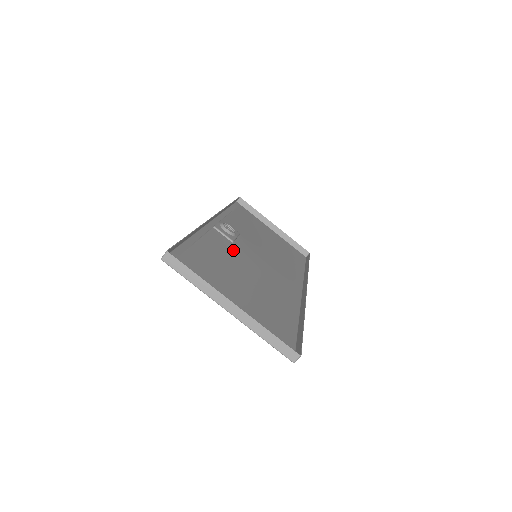
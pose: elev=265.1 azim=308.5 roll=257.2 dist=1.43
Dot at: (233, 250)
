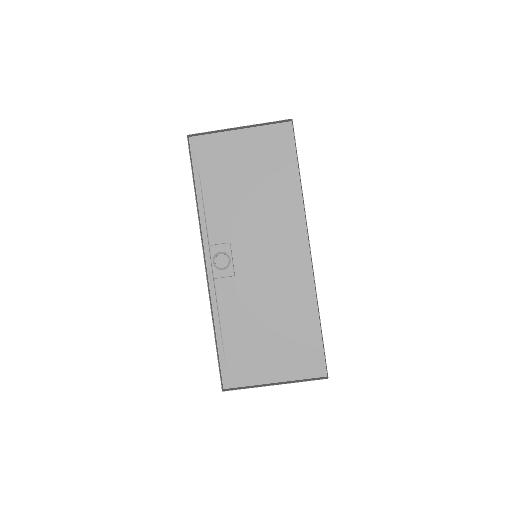
Dot at: (241, 289)
